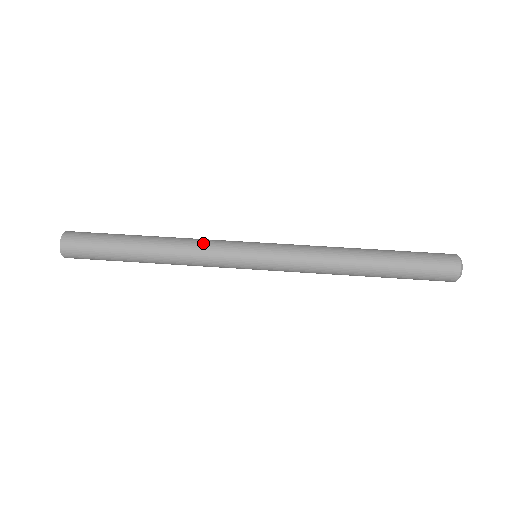
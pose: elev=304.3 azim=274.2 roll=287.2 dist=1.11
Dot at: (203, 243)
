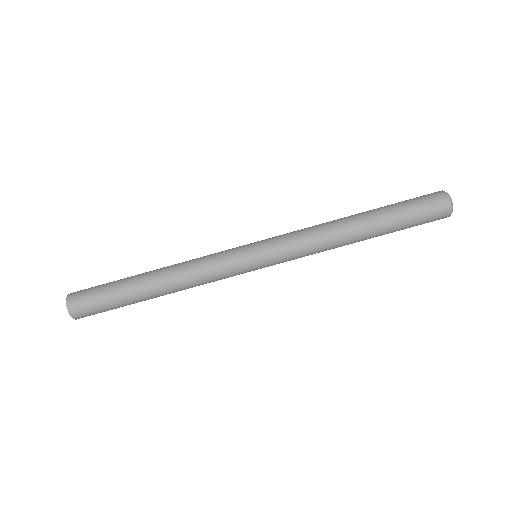
Dot at: (203, 264)
